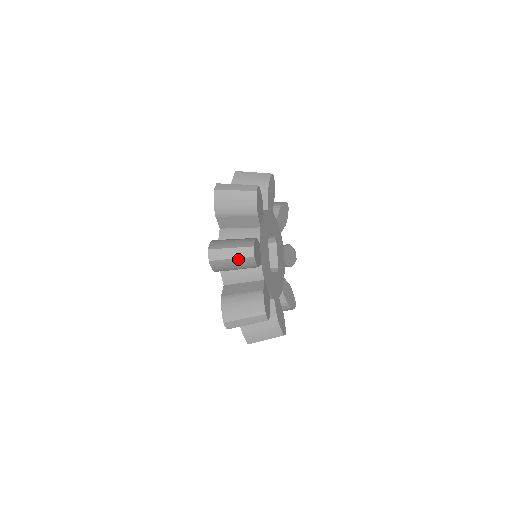
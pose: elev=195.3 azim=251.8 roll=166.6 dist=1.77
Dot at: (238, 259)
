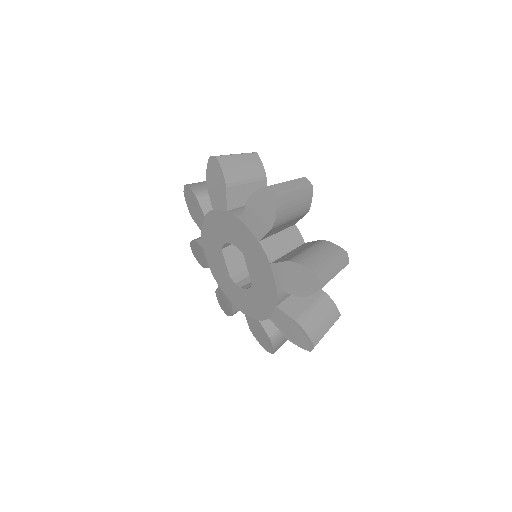
Dot at: occluded
